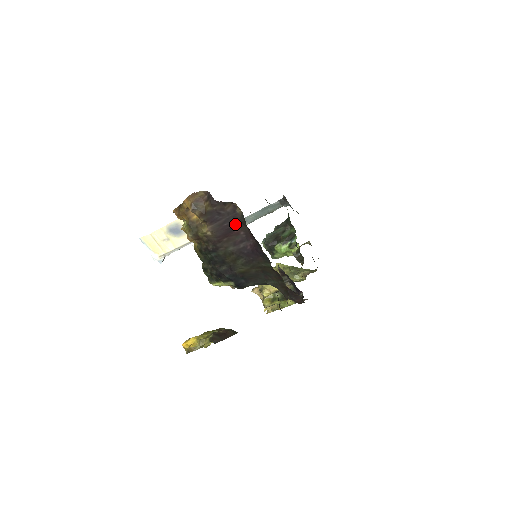
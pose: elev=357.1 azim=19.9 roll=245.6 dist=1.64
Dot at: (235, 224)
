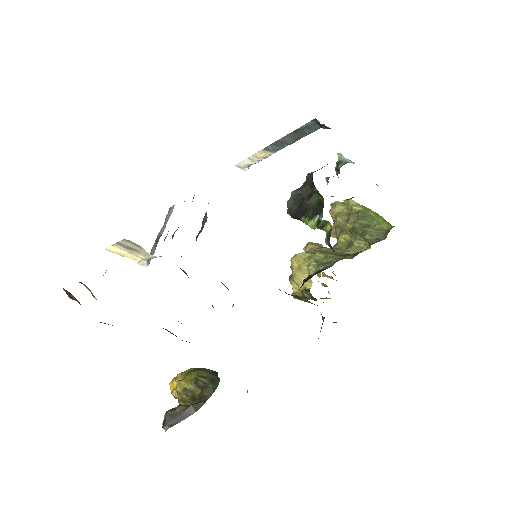
Dot at: occluded
